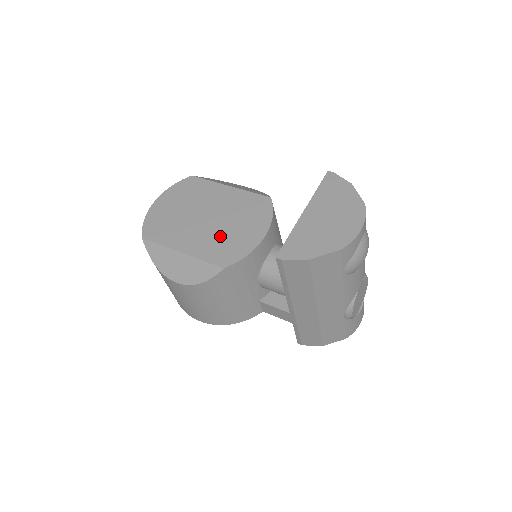
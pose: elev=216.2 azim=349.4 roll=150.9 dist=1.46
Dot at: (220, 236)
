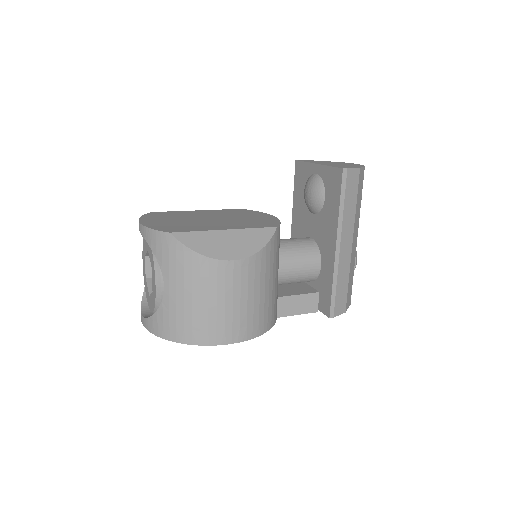
Dot at: (242, 221)
